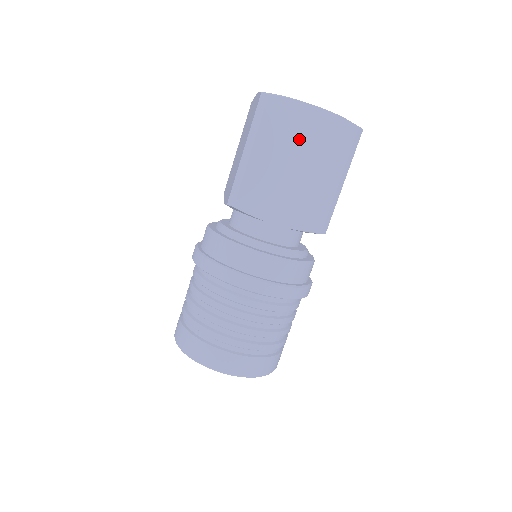
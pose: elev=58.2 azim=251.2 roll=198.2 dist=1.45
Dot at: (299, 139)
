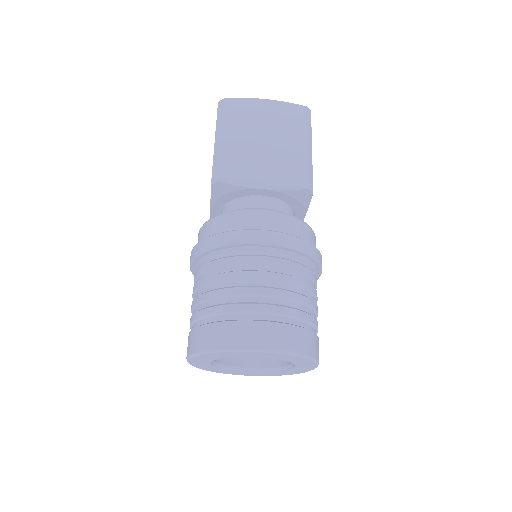
Dot at: (260, 122)
